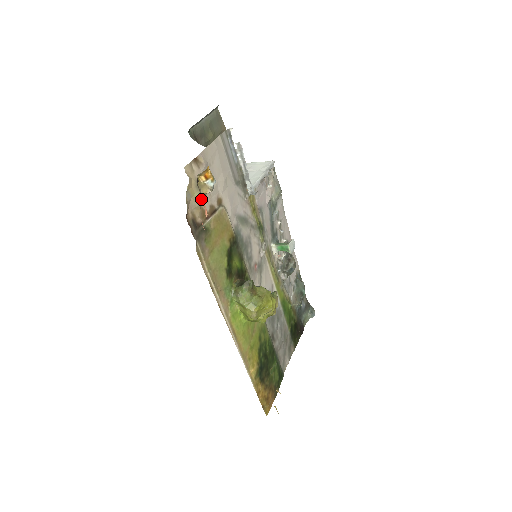
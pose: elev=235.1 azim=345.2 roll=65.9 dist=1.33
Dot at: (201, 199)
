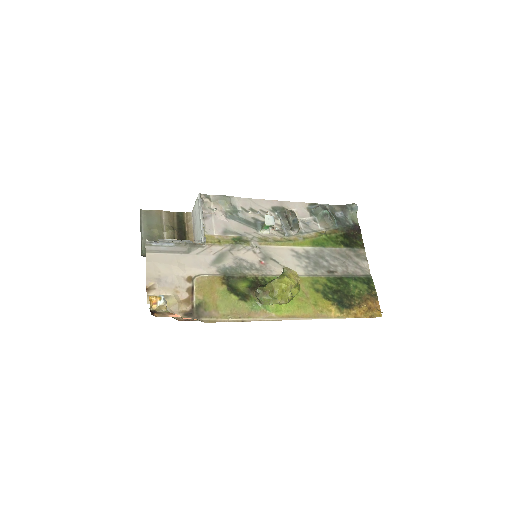
Dot at: (176, 299)
